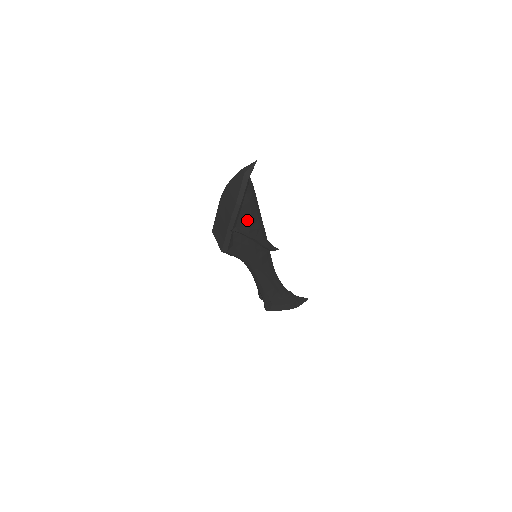
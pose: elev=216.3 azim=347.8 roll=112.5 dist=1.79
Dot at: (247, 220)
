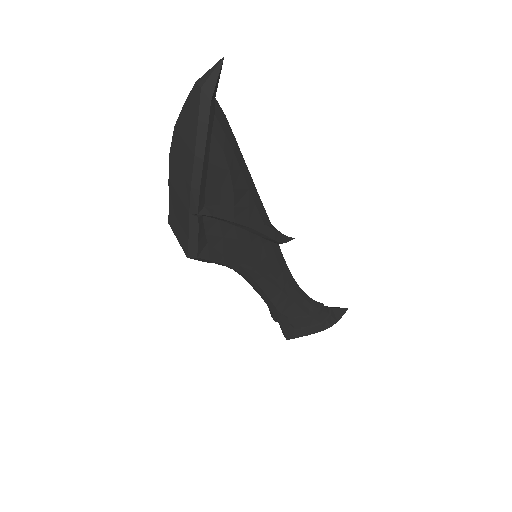
Dot at: (225, 190)
